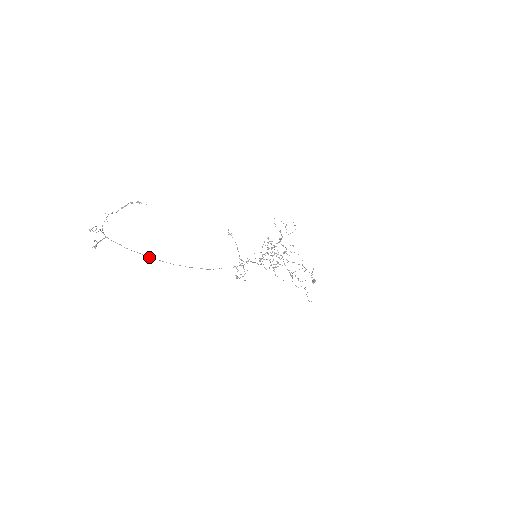
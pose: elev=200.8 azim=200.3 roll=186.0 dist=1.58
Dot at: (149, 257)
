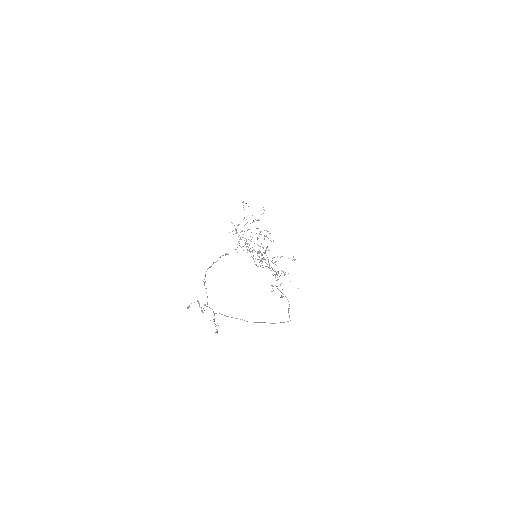
Dot at: (270, 323)
